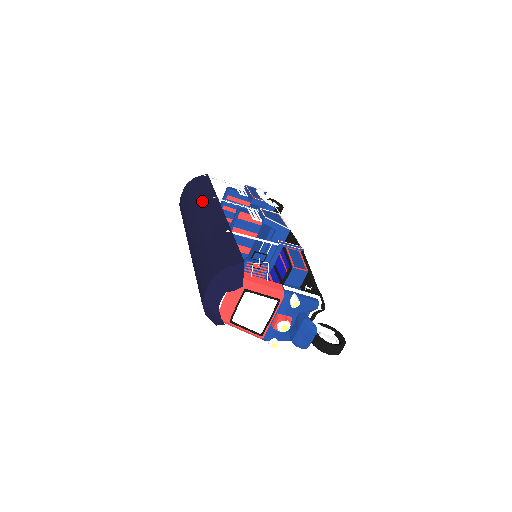
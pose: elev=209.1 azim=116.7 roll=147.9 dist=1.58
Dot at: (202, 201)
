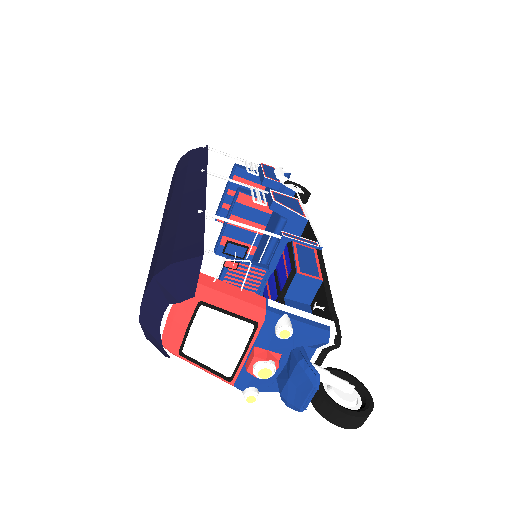
Dot at: (185, 175)
